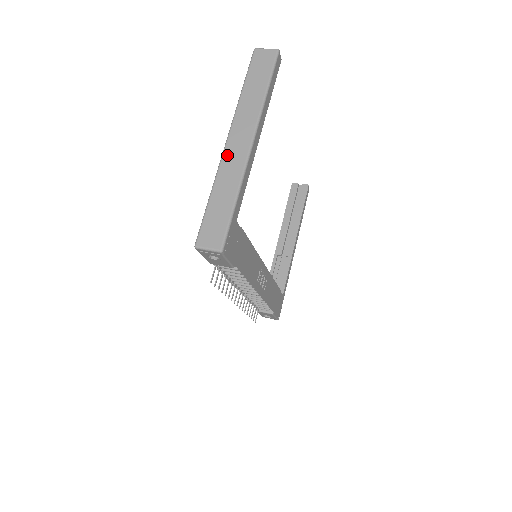
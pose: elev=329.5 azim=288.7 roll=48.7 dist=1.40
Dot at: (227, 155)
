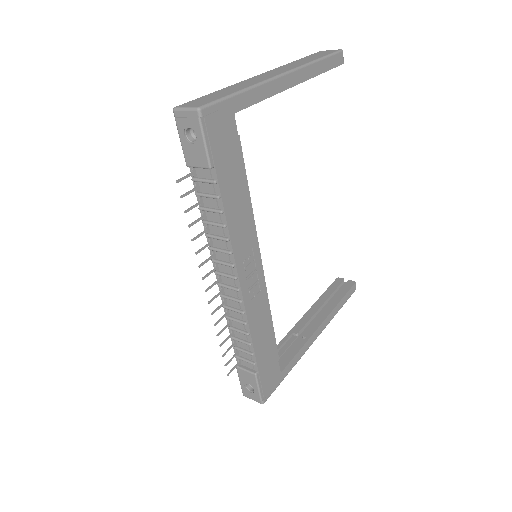
Dot at: (254, 78)
